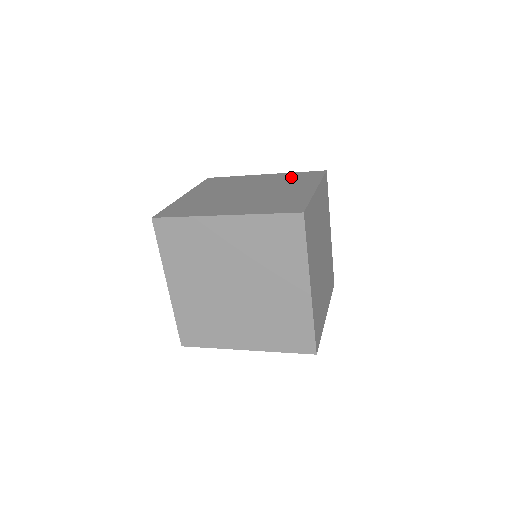
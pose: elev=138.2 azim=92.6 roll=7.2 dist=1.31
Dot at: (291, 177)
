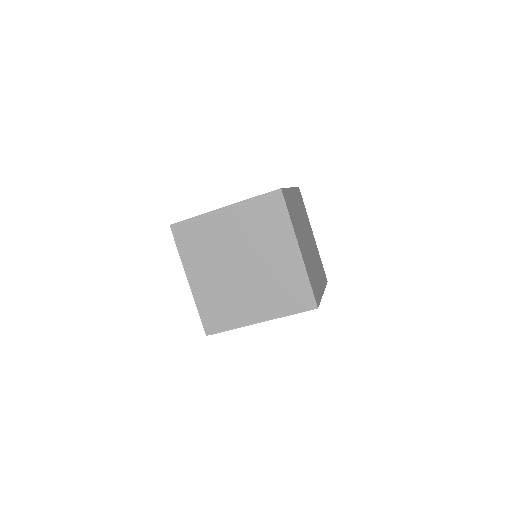
Dot at: occluded
